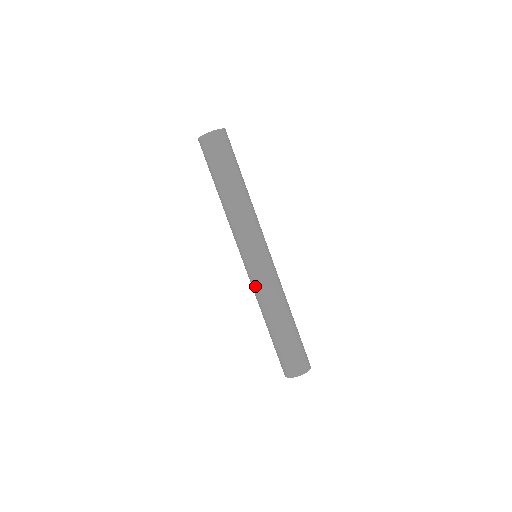
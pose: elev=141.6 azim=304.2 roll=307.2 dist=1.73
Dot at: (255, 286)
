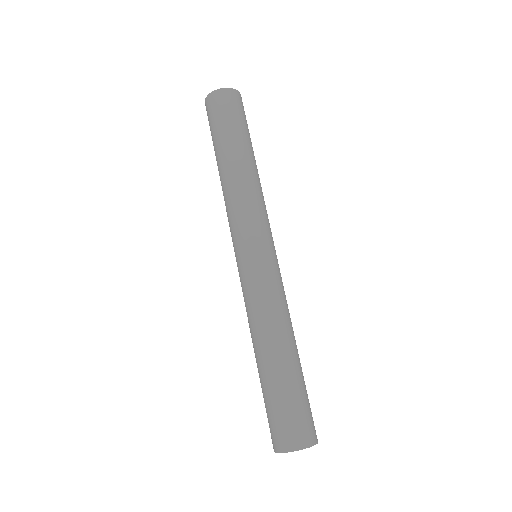
Dot at: (245, 295)
